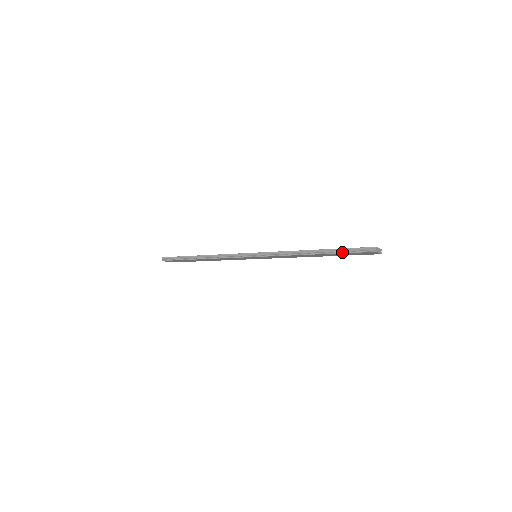
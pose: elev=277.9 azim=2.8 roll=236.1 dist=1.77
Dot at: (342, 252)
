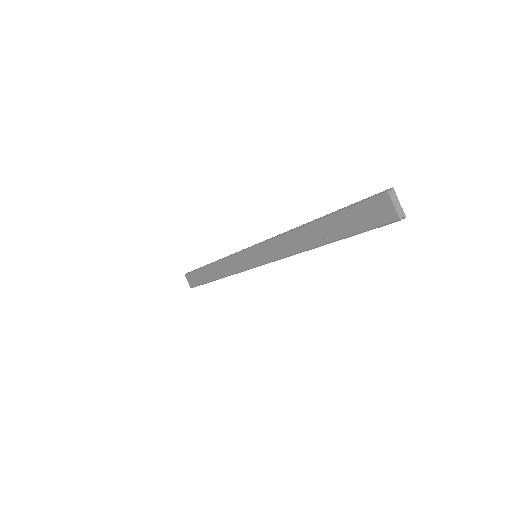
Dot at: (343, 208)
